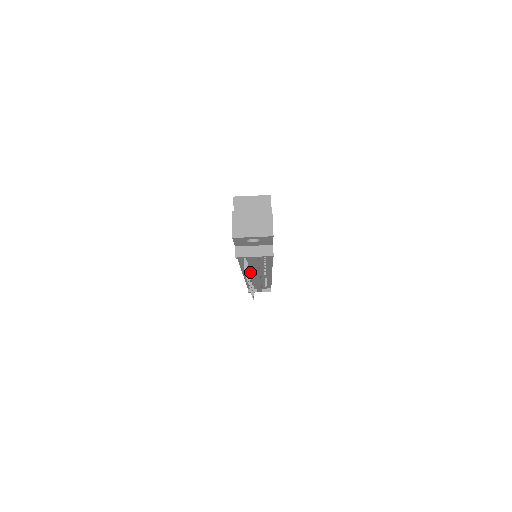
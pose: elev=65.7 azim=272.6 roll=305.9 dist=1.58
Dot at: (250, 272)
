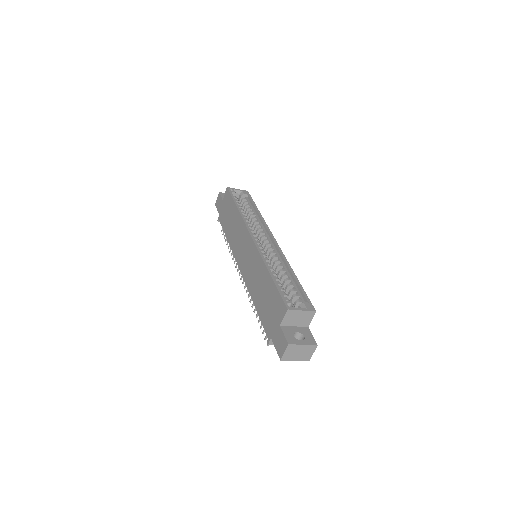
Dot at: occluded
